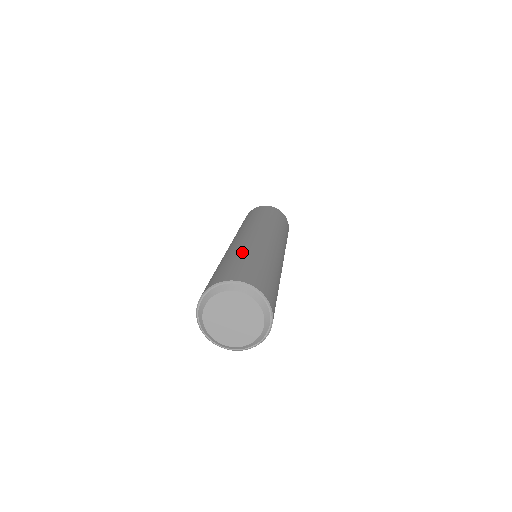
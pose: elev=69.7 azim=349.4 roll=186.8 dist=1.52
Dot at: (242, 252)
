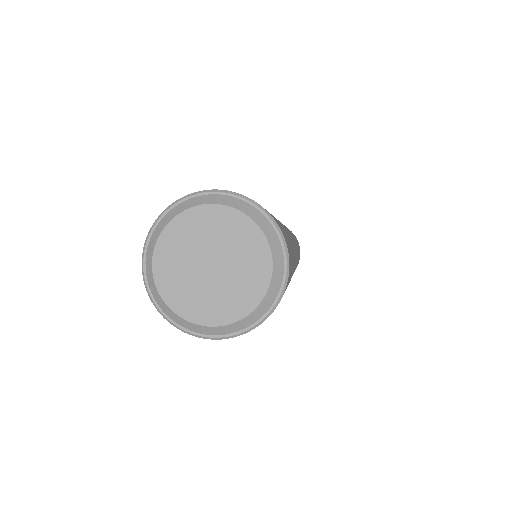
Dot at: occluded
